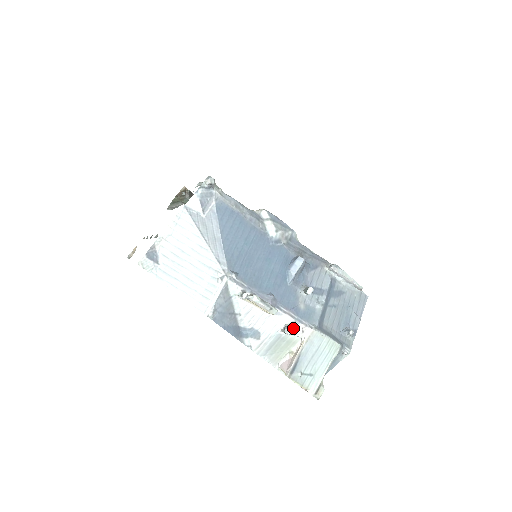
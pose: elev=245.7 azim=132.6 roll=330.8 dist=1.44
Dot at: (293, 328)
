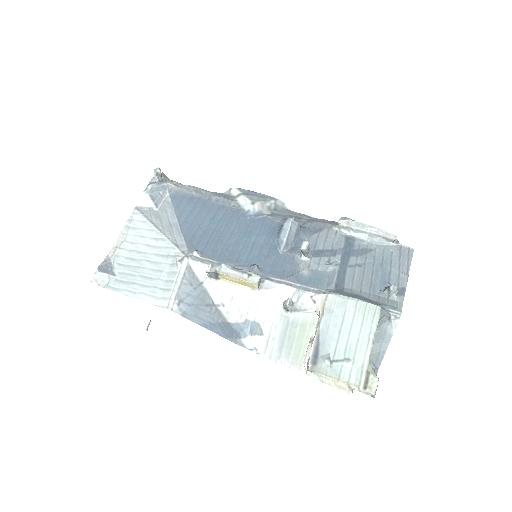
Dot at: (300, 302)
